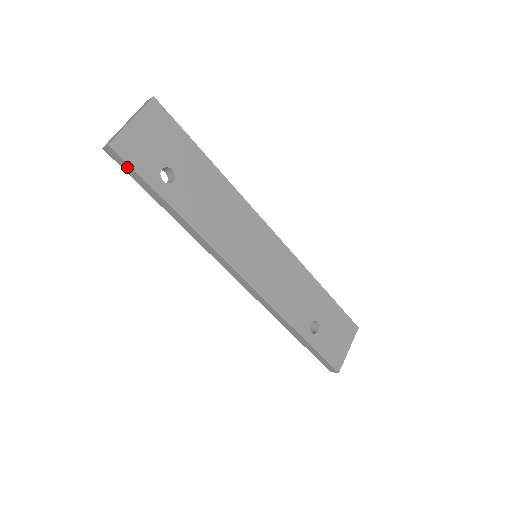
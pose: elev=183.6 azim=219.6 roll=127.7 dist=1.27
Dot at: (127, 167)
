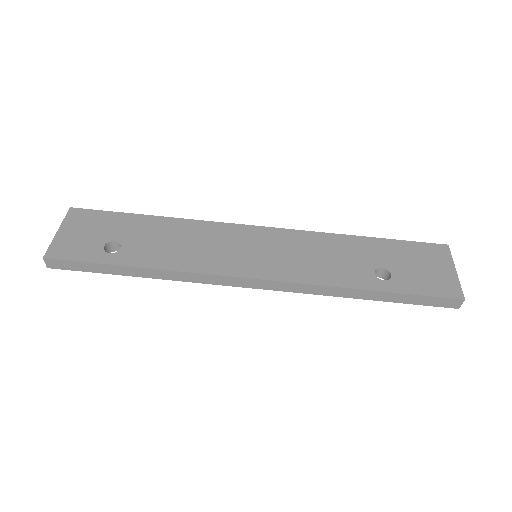
Dot at: (72, 265)
